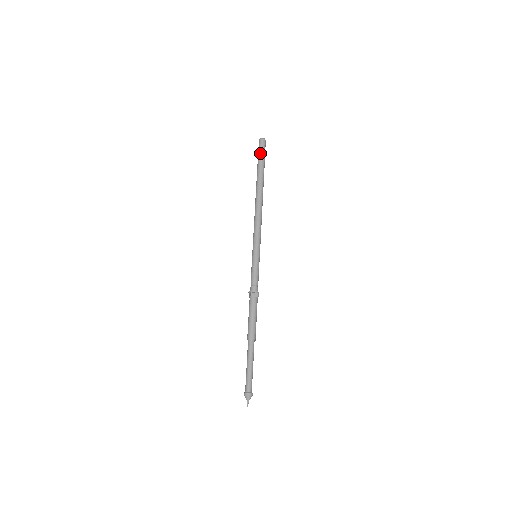
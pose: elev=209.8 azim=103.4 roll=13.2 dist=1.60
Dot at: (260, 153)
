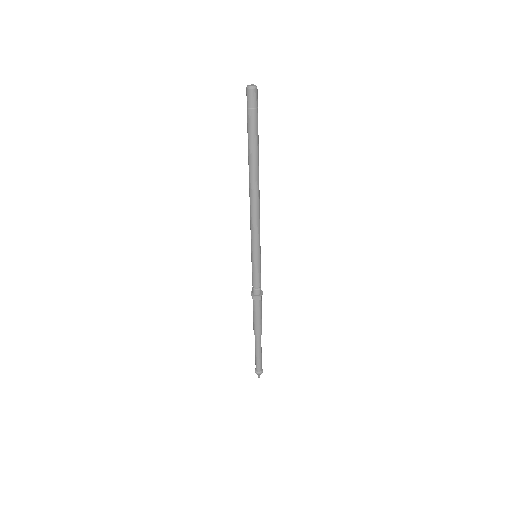
Dot at: (248, 116)
